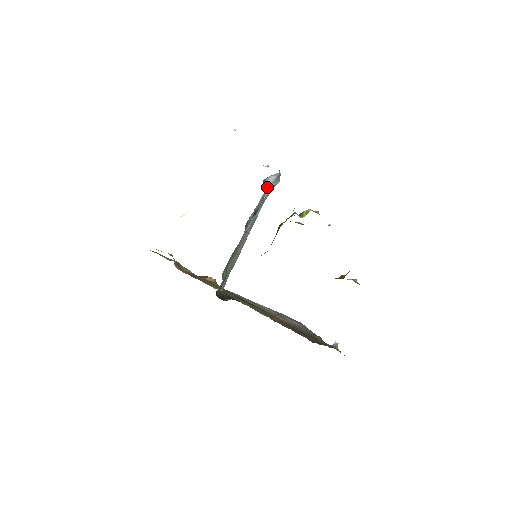
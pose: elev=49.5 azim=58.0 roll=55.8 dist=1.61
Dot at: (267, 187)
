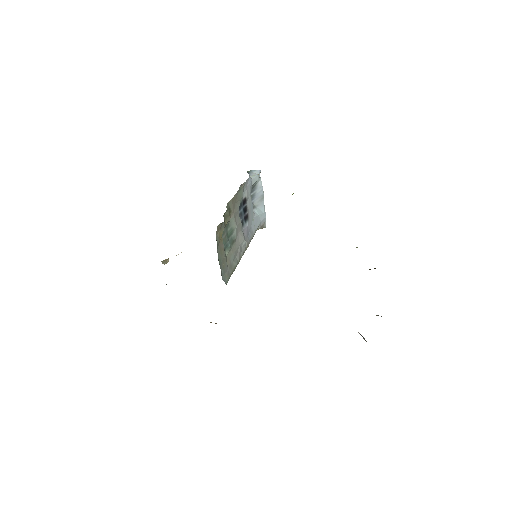
Dot at: (252, 179)
